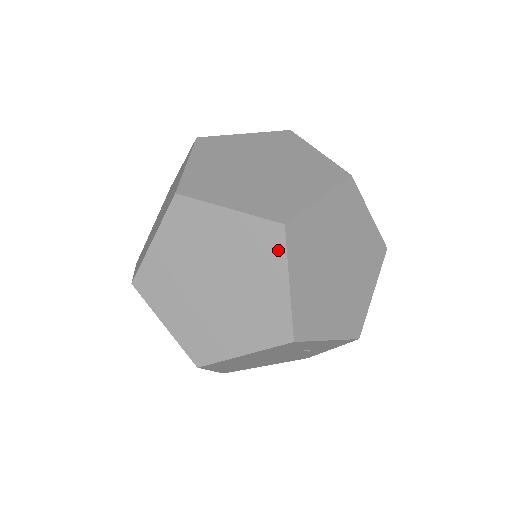
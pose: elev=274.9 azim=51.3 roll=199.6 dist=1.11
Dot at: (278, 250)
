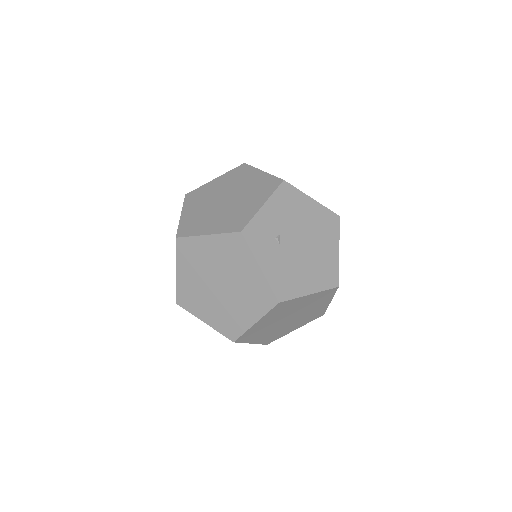
Dot at: occluded
